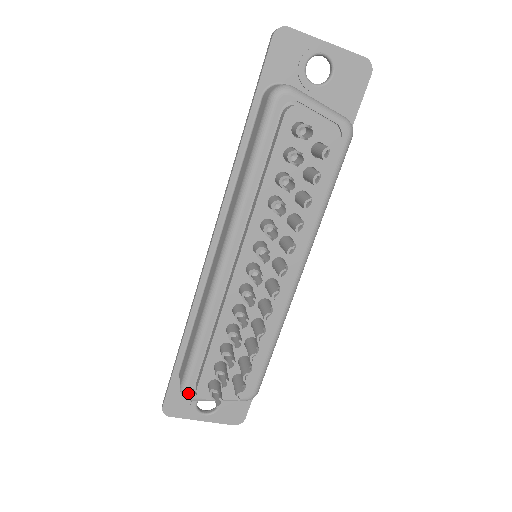
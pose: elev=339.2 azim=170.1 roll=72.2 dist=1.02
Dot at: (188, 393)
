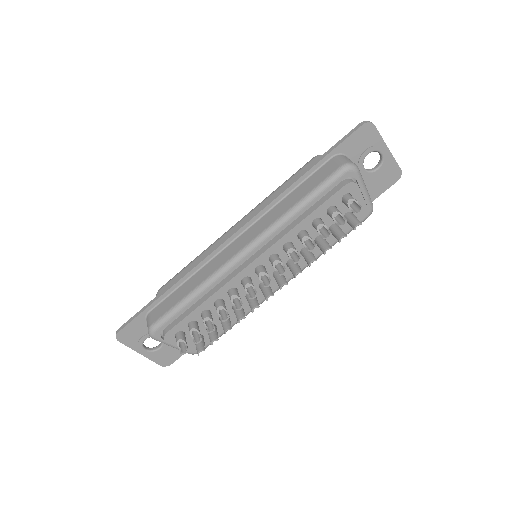
Dot at: (156, 333)
